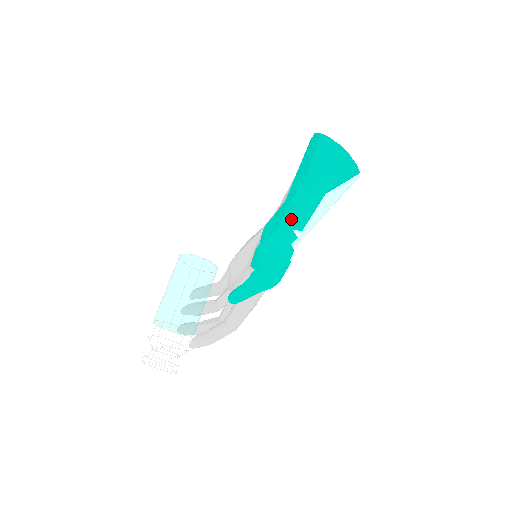
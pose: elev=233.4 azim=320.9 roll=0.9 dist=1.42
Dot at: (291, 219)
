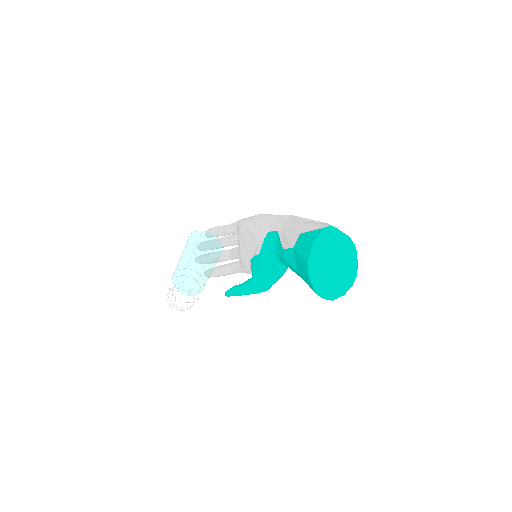
Dot at: occluded
